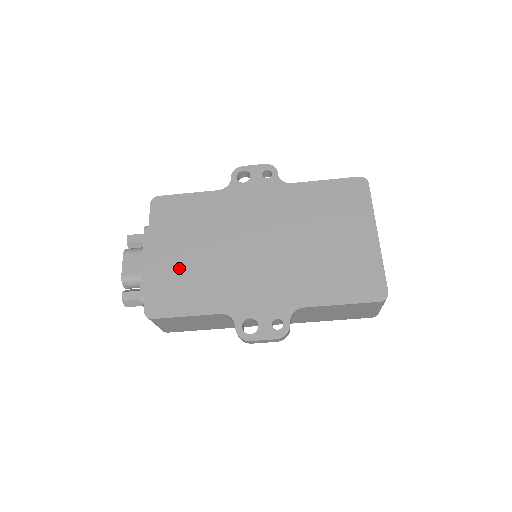
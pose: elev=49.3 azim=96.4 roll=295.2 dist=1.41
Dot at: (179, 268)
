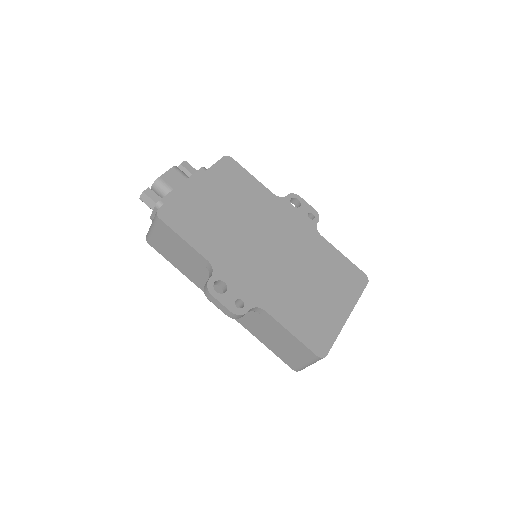
Dot at: (206, 209)
